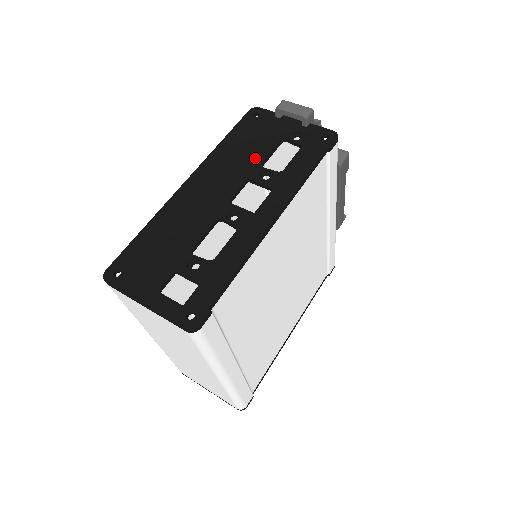
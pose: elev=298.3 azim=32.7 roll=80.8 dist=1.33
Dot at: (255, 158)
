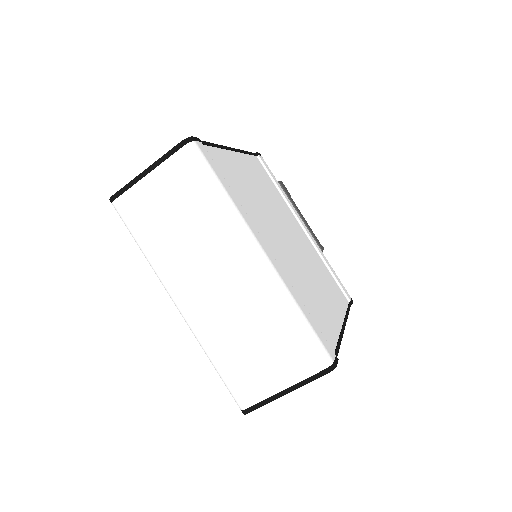
Dot at: occluded
